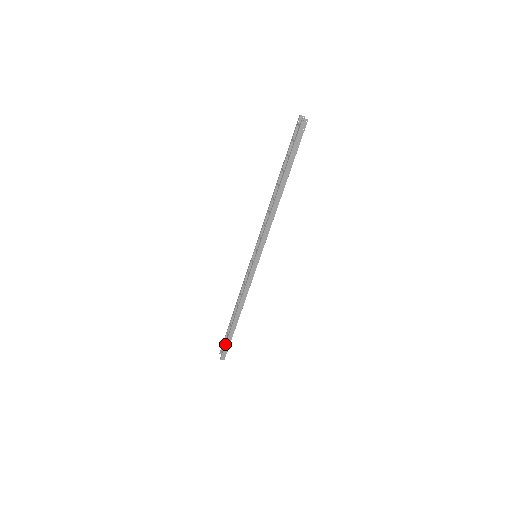
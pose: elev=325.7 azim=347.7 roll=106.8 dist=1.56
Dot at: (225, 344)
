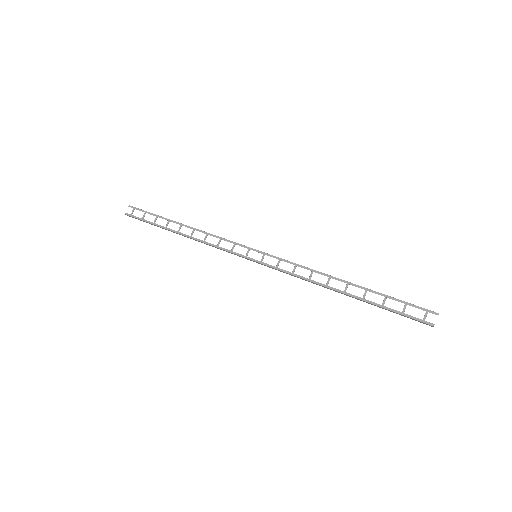
Dot at: (145, 221)
